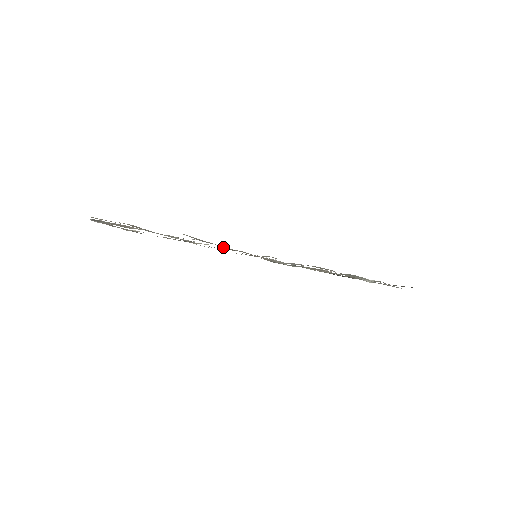
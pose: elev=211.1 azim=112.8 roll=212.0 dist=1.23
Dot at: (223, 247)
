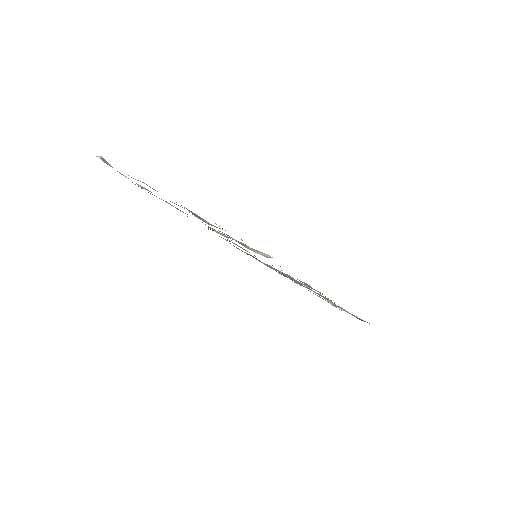
Dot at: occluded
